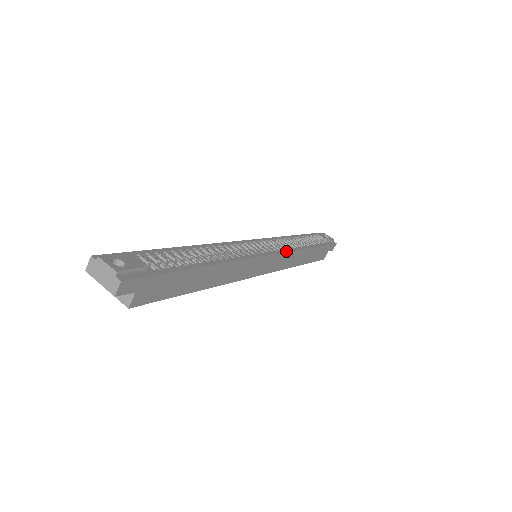
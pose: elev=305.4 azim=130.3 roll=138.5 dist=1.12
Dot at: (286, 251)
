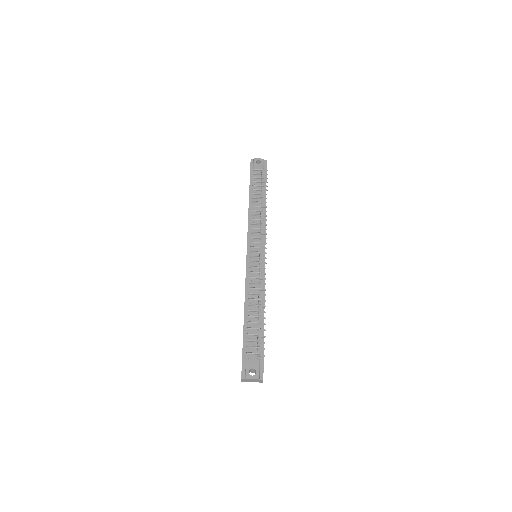
Dot at: (265, 233)
